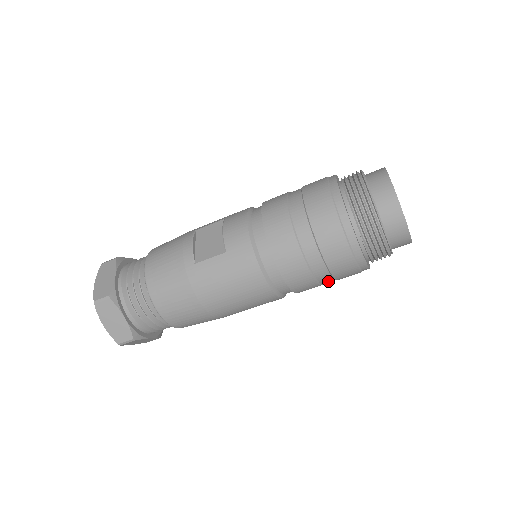
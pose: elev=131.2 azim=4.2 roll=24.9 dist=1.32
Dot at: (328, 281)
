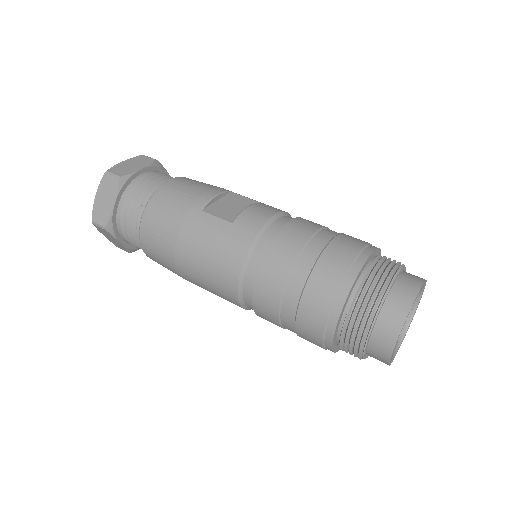
Dot at: (289, 328)
